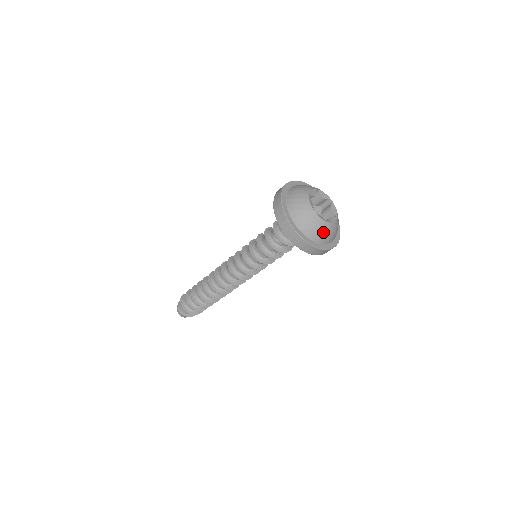
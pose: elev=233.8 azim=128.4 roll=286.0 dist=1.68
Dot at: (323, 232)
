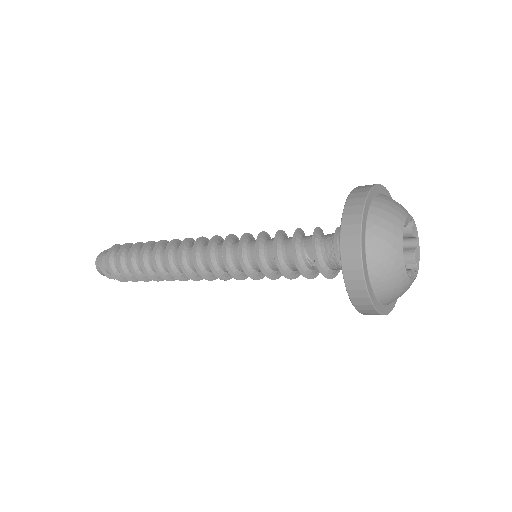
Dot at: (396, 289)
